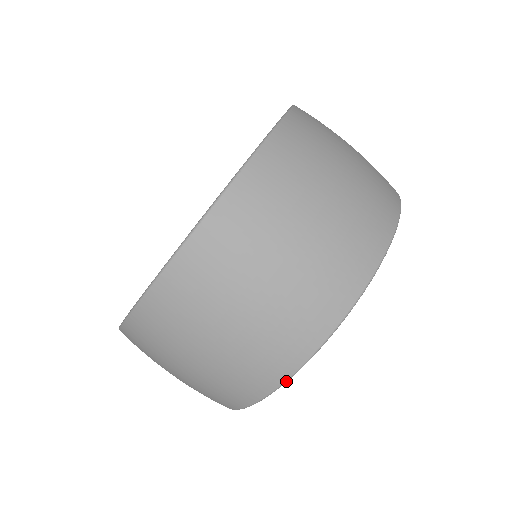
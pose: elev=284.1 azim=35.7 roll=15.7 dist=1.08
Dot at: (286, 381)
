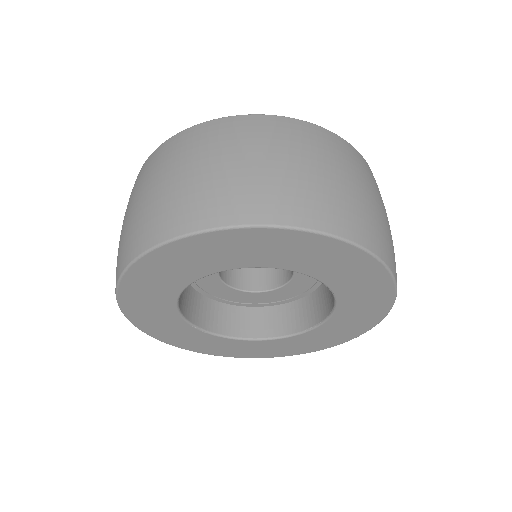
Dot at: (151, 249)
